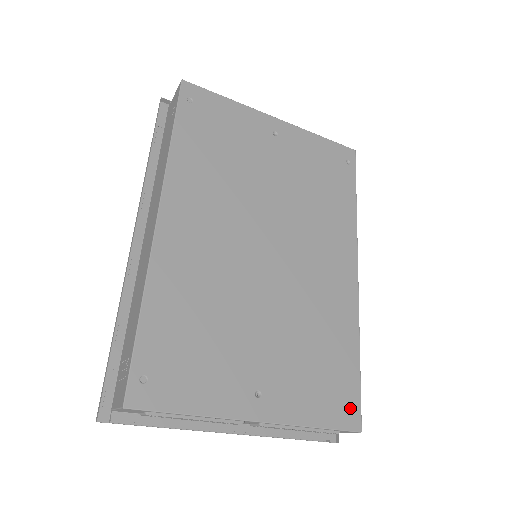
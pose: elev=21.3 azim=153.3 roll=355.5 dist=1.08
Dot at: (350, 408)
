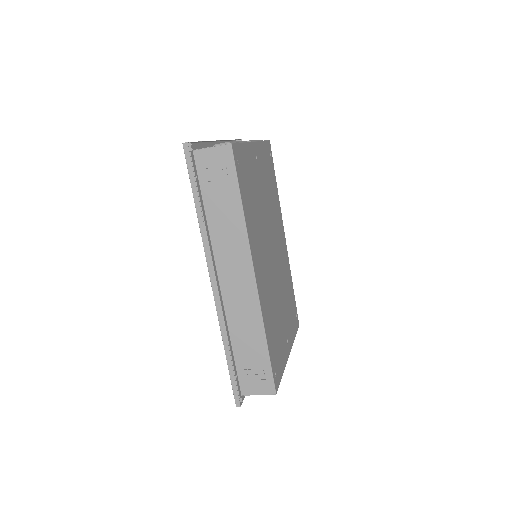
Dot at: (296, 317)
